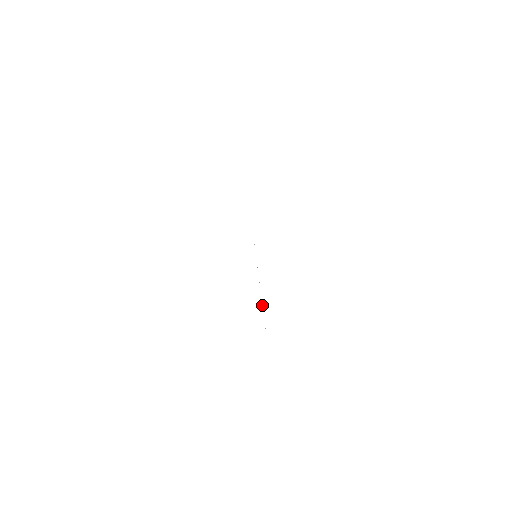
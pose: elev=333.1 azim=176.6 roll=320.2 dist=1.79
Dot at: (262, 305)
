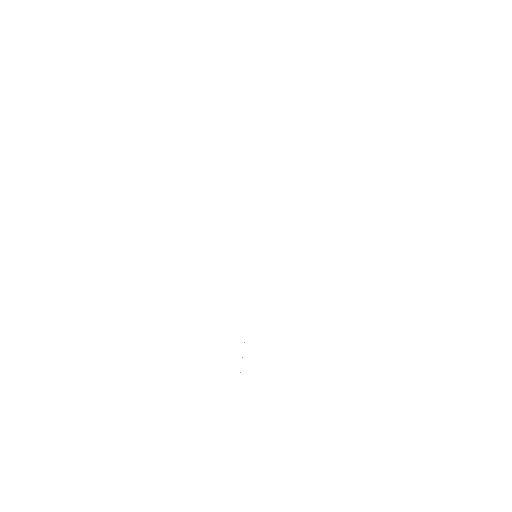
Dot at: occluded
